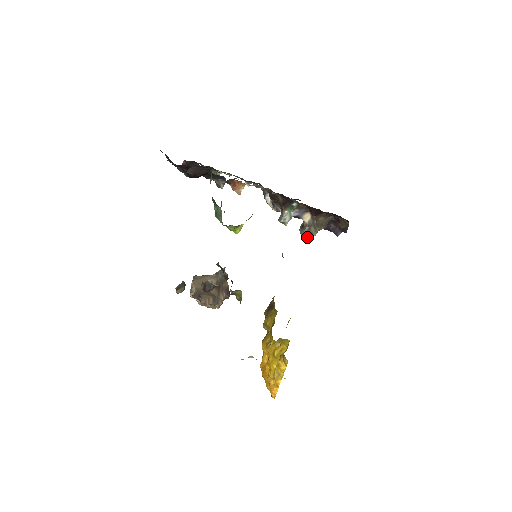
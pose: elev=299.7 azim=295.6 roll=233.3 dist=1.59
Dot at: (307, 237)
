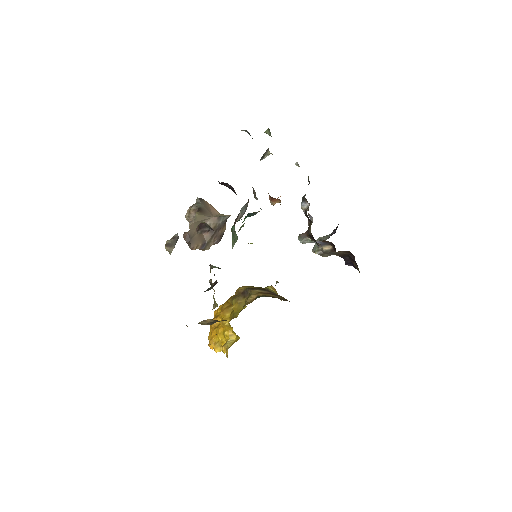
Dot at: occluded
